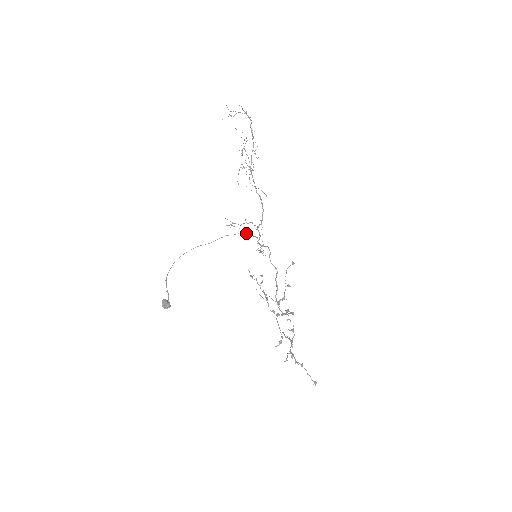
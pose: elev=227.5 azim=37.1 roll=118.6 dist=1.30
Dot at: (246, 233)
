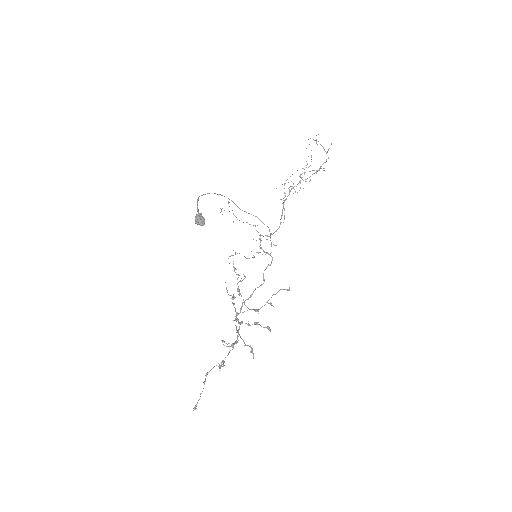
Dot at: occluded
